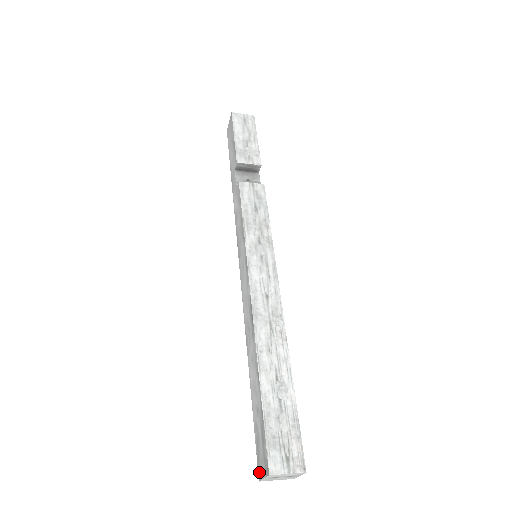
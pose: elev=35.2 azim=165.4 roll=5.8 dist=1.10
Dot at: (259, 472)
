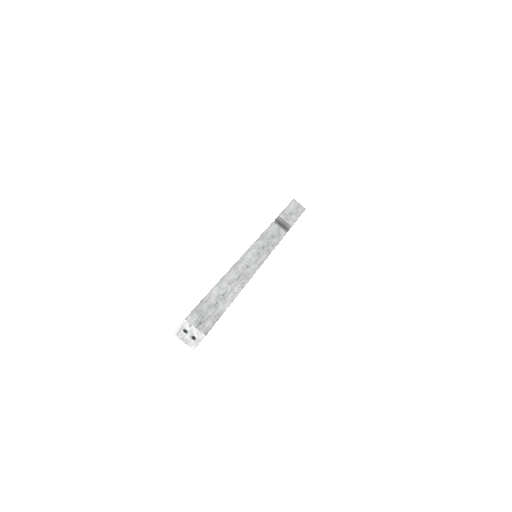
Dot at: occluded
